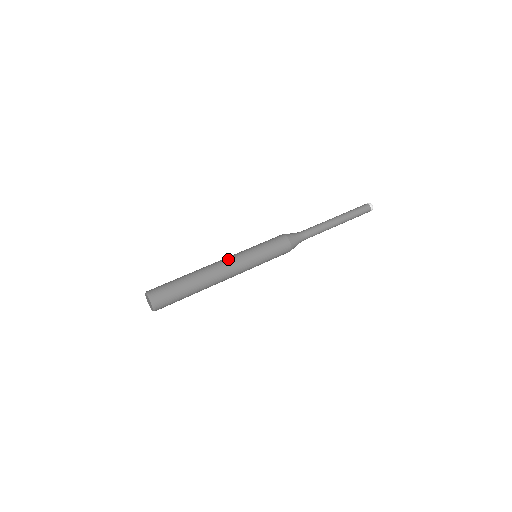
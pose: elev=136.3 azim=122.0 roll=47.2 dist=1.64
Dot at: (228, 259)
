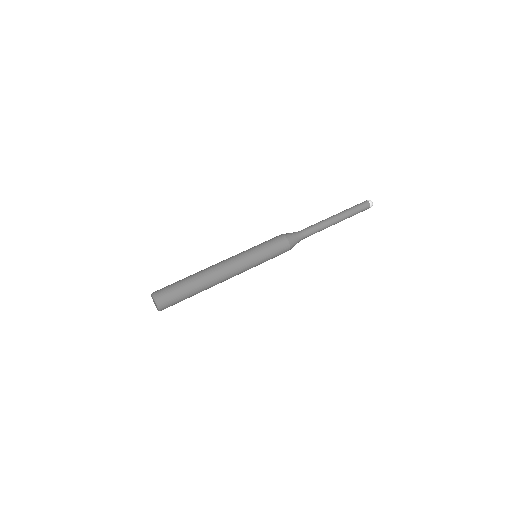
Dot at: (227, 259)
